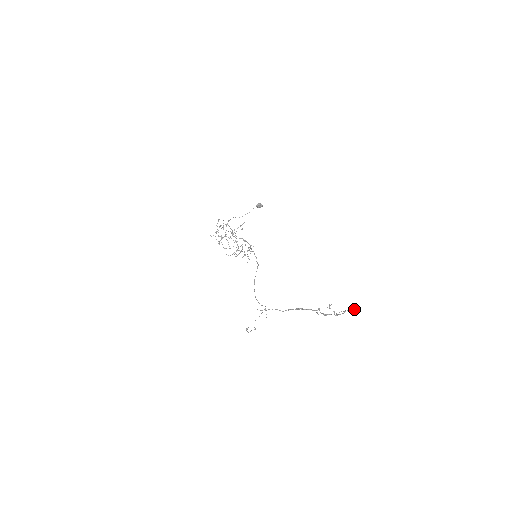
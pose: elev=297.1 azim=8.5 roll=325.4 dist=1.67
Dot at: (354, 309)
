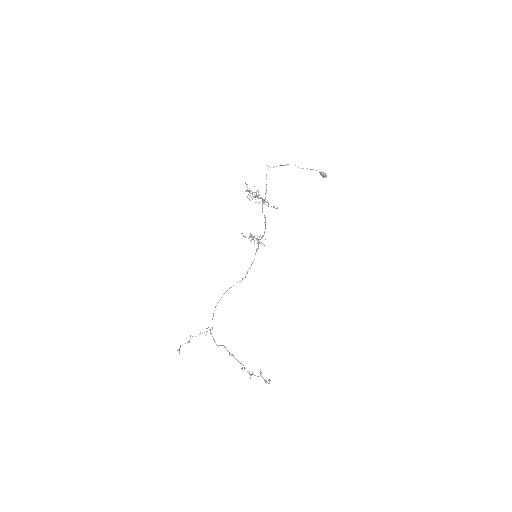
Dot at: occluded
